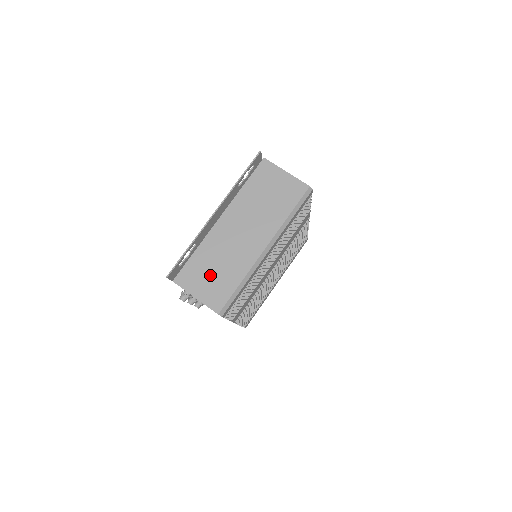
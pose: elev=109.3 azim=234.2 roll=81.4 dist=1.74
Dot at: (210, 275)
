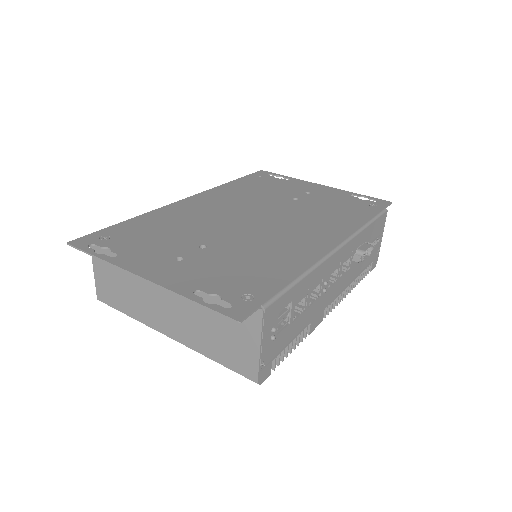
Dot at: (116, 279)
